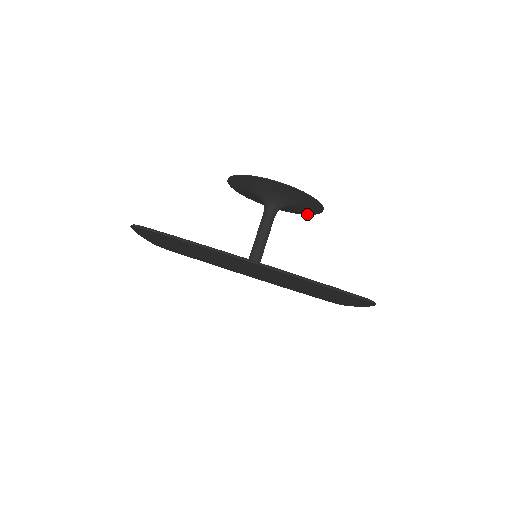
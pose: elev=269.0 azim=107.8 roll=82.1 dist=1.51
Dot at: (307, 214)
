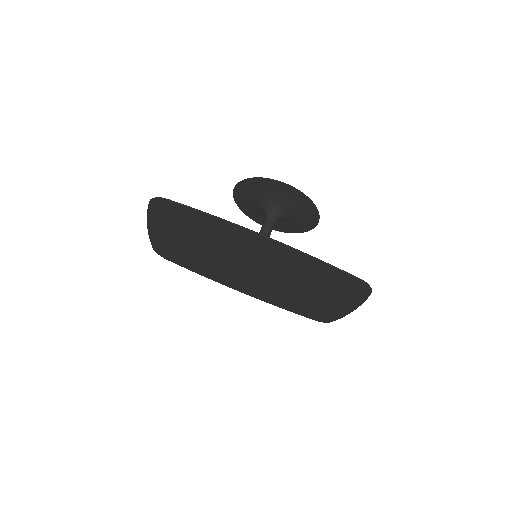
Dot at: (300, 232)
